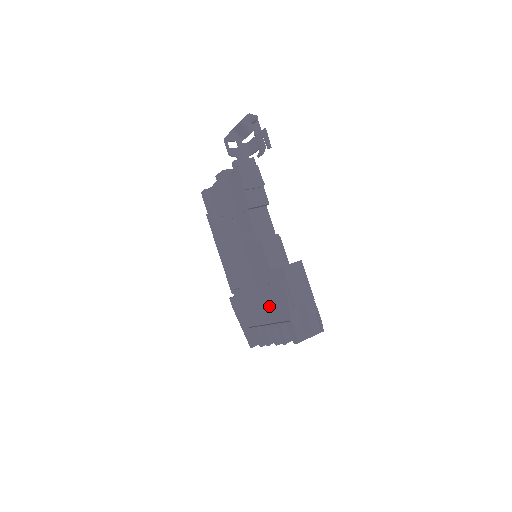
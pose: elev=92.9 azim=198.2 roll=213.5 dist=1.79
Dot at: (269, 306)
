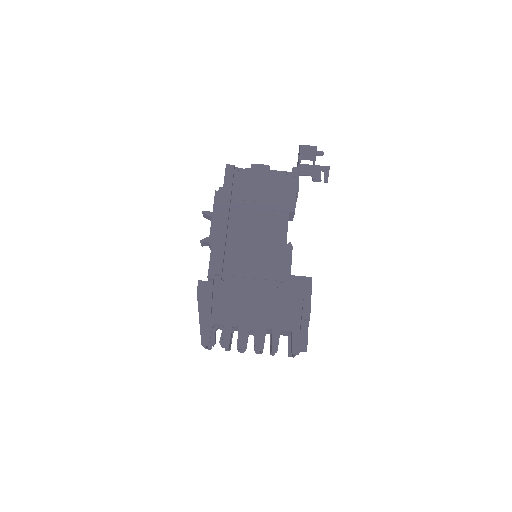
Dot at: (265, 308)
